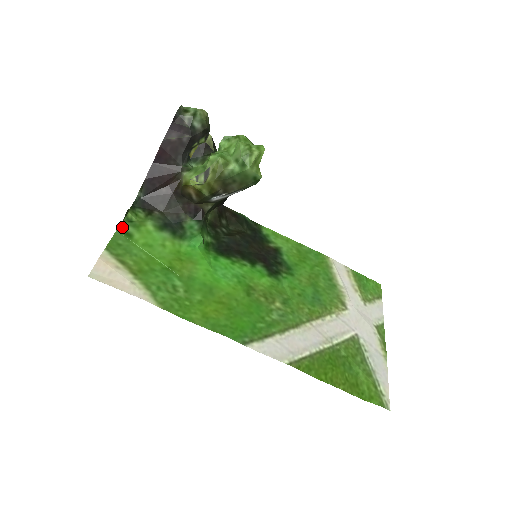
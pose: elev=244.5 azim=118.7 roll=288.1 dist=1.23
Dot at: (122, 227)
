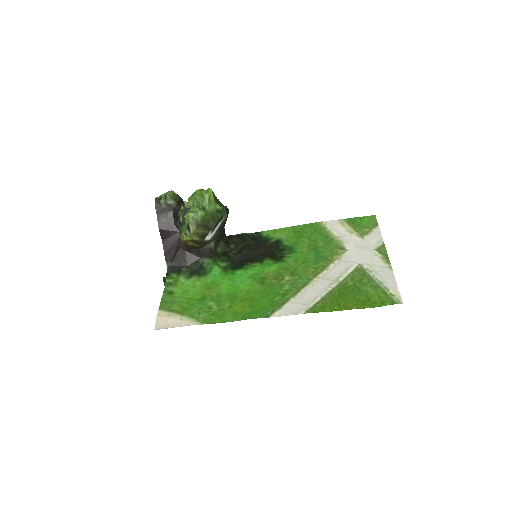
Dot at: (165, 290)
